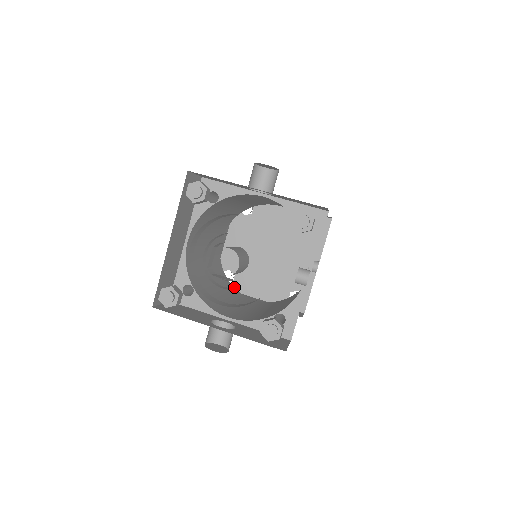
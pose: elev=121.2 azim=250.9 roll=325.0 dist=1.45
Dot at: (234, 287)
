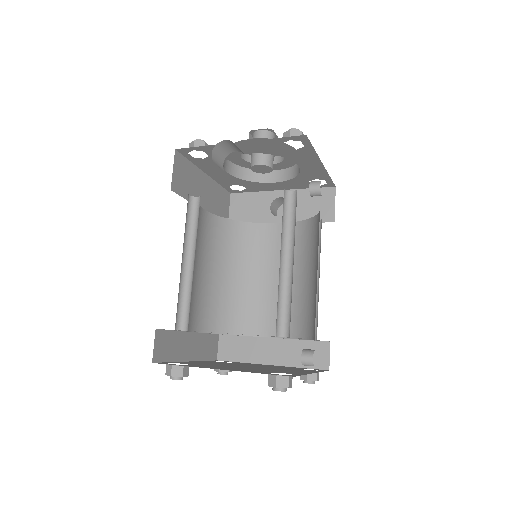
Dot at: (184, 365)
